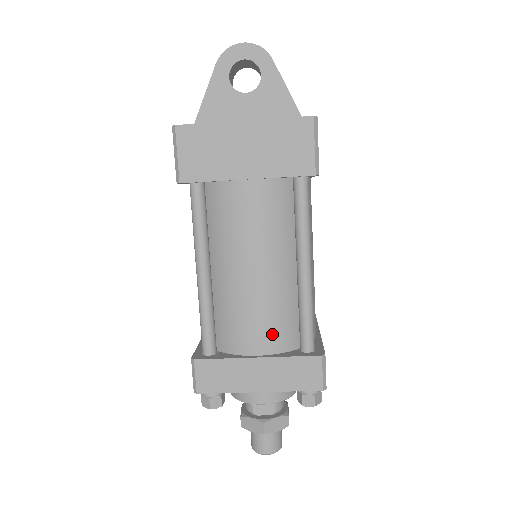
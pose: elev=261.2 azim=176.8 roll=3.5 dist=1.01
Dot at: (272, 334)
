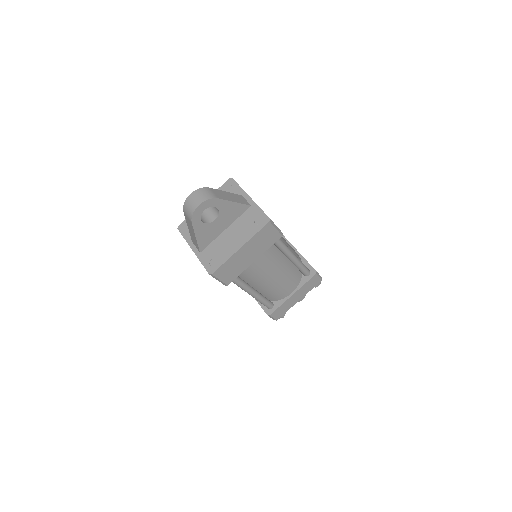
Dot at: (293, 284)
